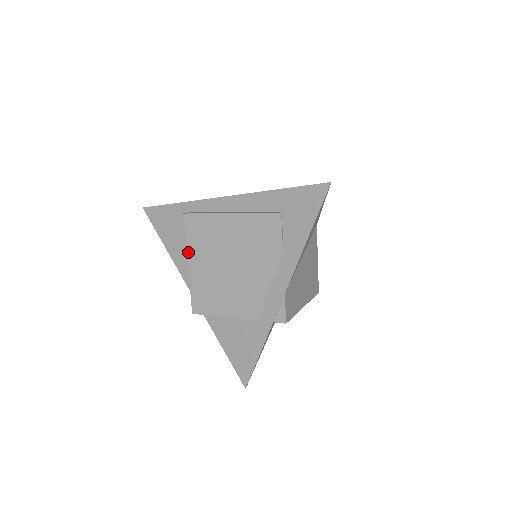
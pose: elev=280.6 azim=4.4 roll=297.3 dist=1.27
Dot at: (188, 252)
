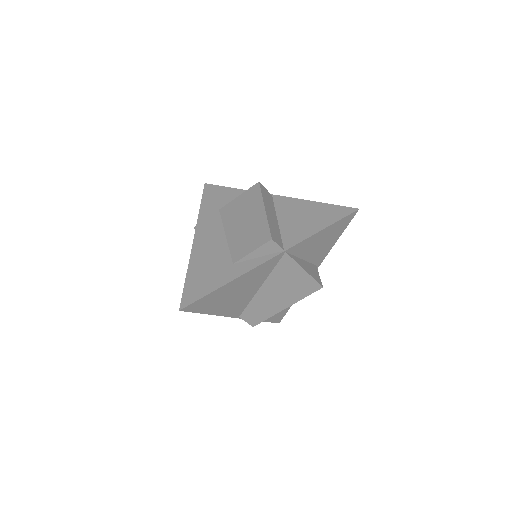
Dot at: occluded
